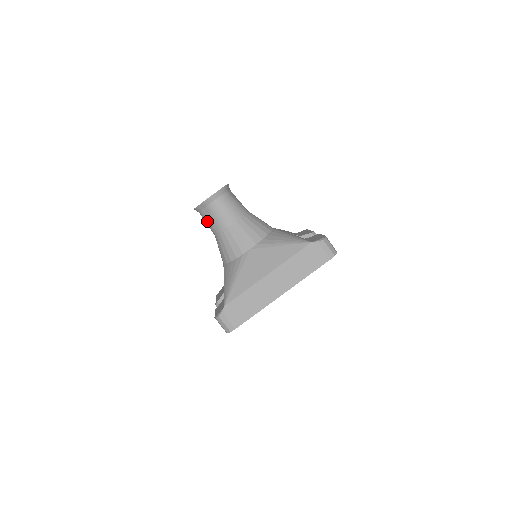
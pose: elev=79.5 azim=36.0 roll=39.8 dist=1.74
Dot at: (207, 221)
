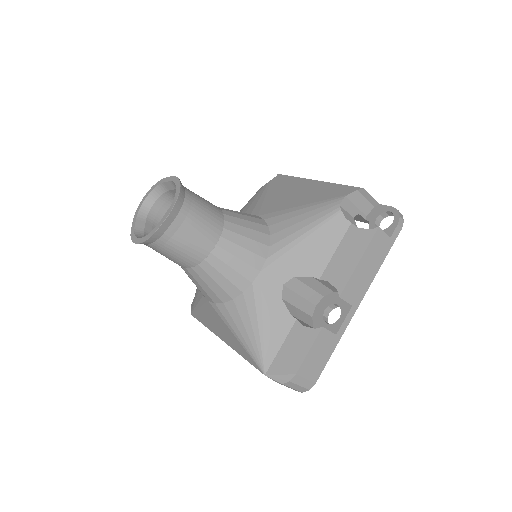
Dot at: occluded
